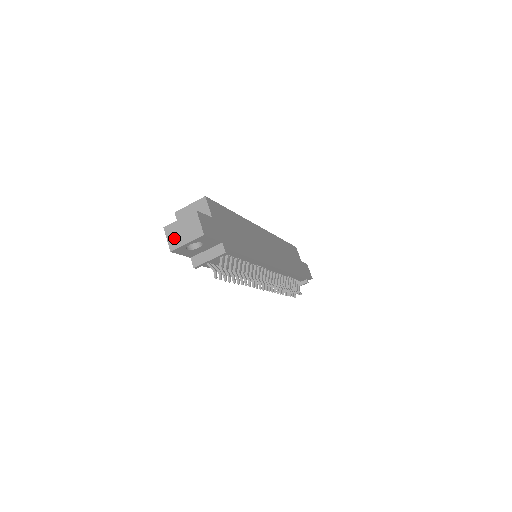
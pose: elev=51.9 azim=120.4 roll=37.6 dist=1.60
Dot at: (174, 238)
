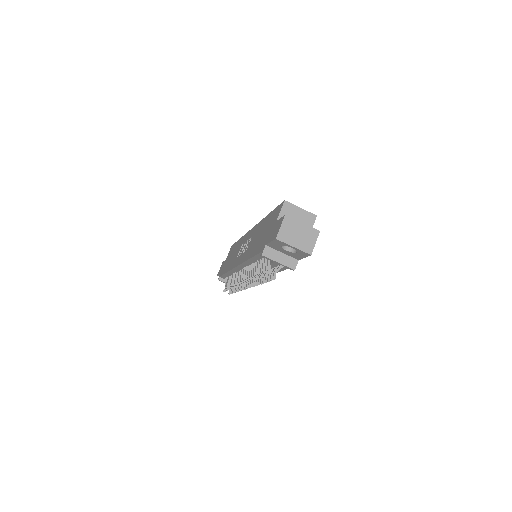
Dot at: (287, 232)
